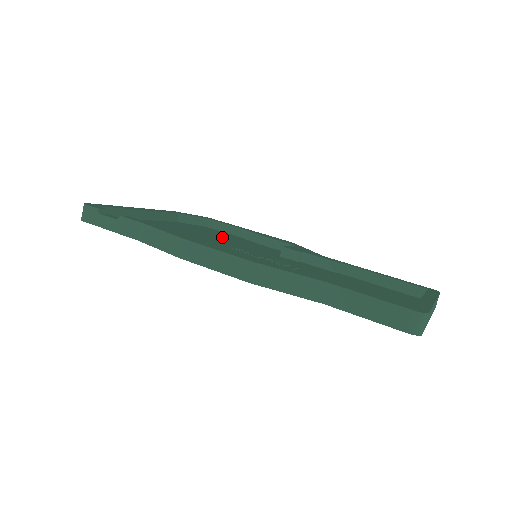
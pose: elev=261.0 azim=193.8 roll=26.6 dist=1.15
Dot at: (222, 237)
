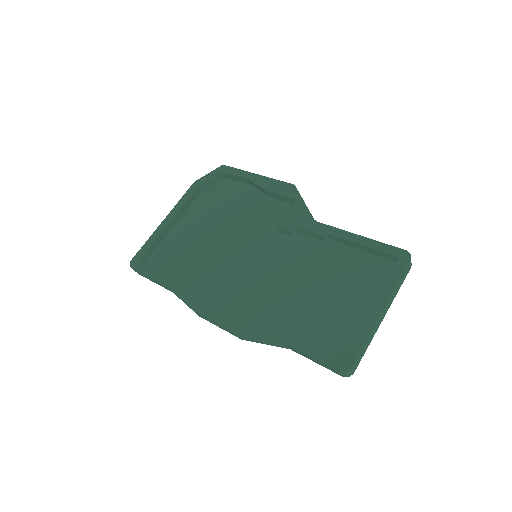
Dot at: (234, 212)
